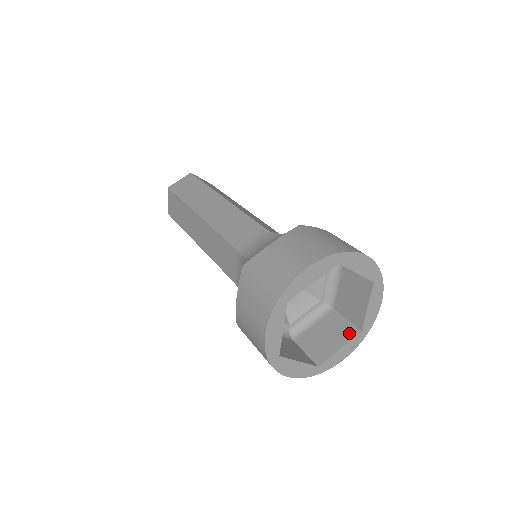
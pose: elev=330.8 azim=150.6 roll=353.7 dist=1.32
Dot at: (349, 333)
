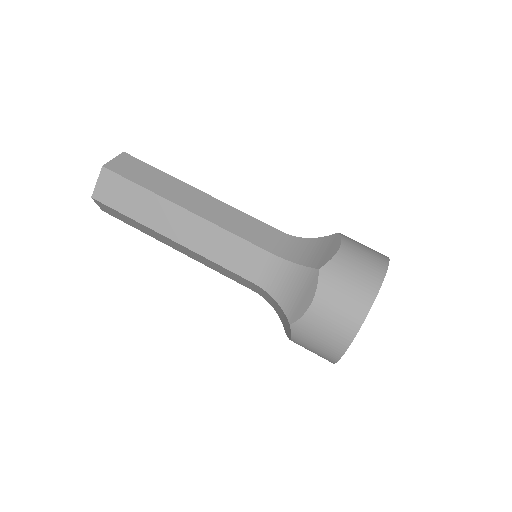
Dot at: occluded
